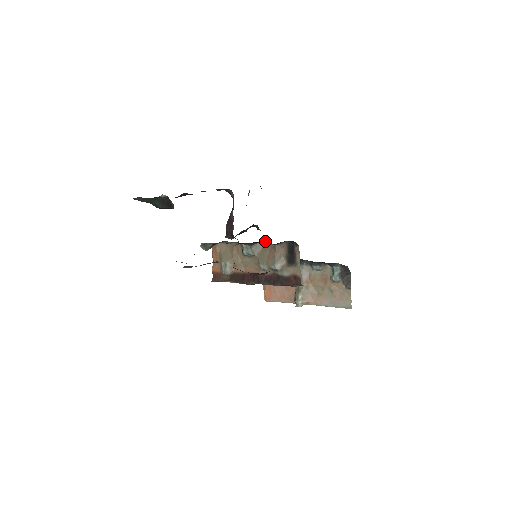
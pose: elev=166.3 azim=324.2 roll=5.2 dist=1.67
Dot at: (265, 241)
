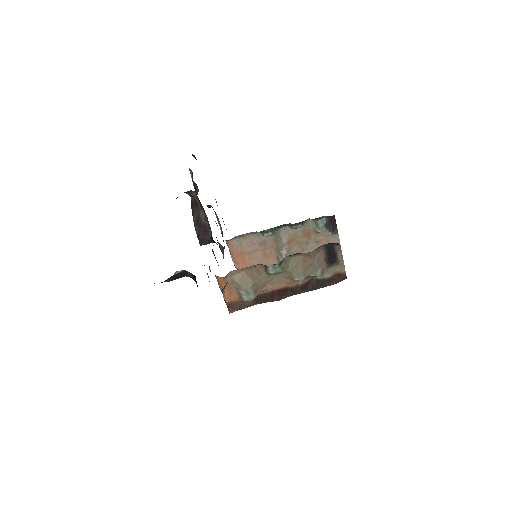
Dot at: (297, 253)
